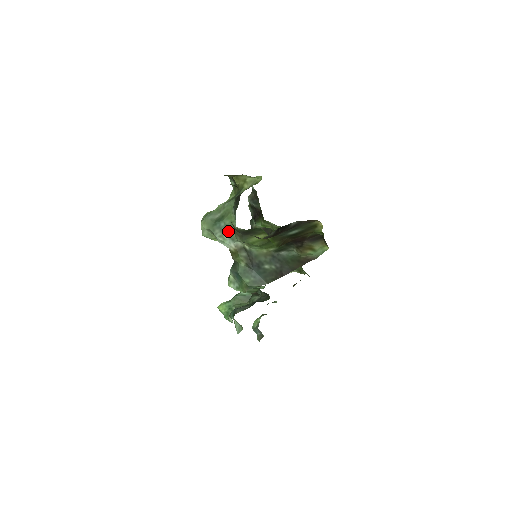
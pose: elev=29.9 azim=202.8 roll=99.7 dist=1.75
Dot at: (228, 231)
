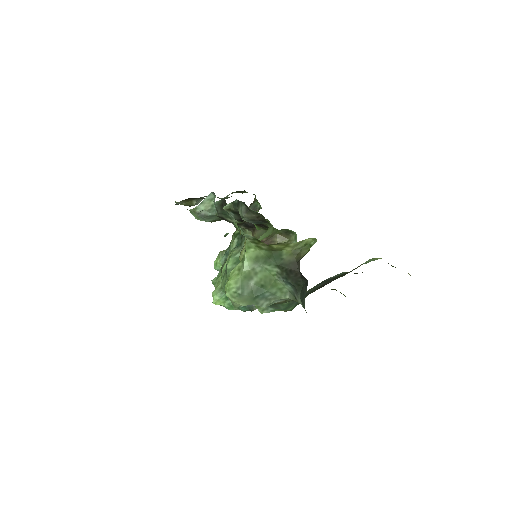
Dot at: (278, 298)
